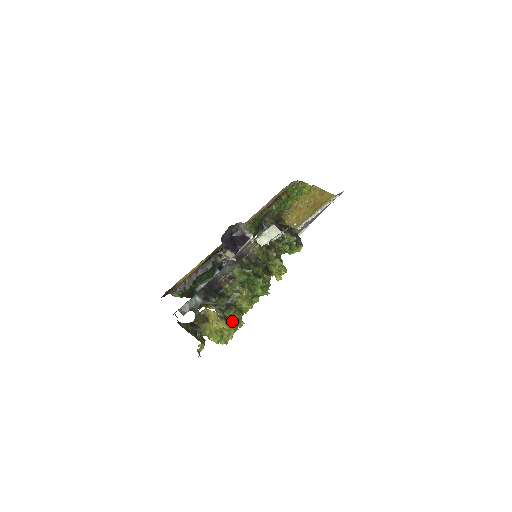
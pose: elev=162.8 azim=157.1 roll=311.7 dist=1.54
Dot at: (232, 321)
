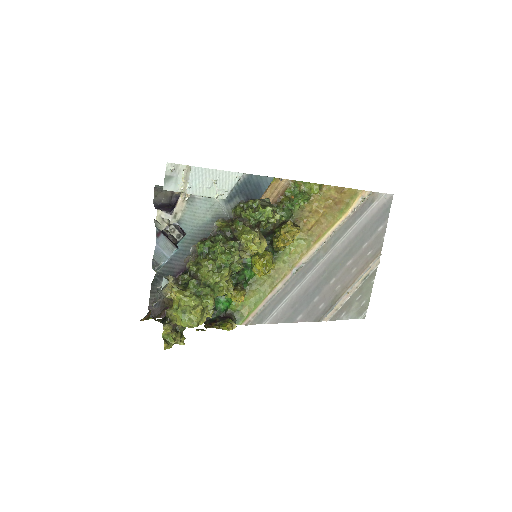
Dot at: (195, 295)
